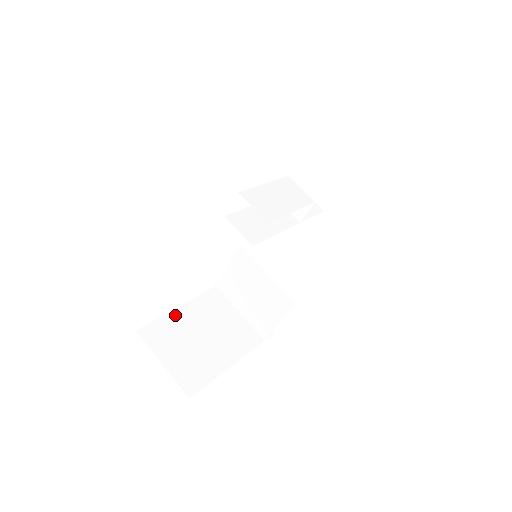
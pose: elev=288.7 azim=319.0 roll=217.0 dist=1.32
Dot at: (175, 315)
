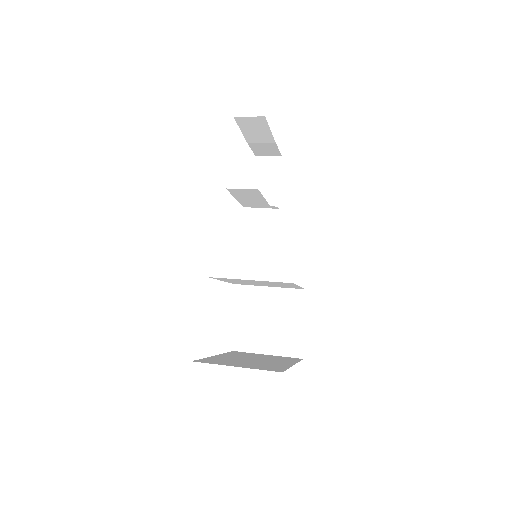
Dot at: (214, 358)
